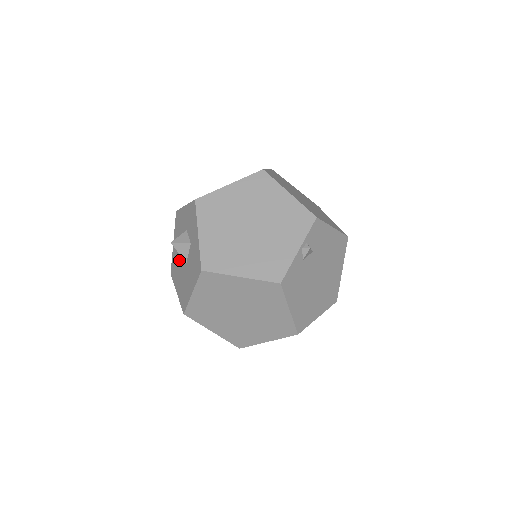
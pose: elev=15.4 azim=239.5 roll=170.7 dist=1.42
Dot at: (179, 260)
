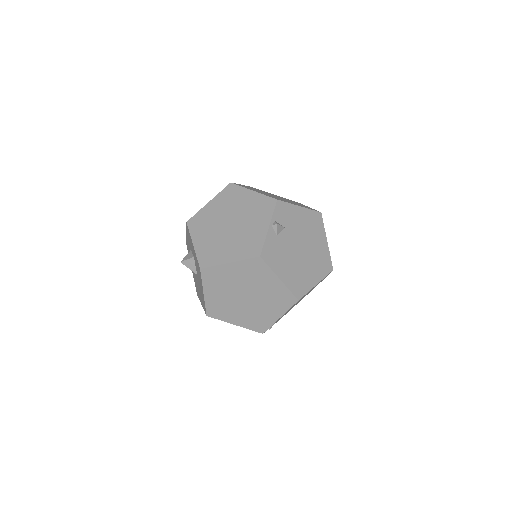
Dot at: (195, 278)
